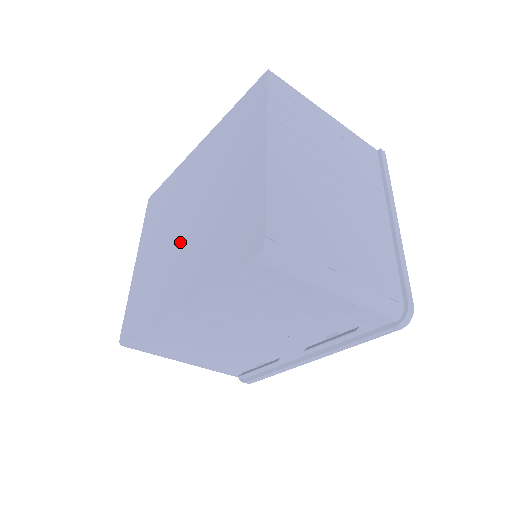
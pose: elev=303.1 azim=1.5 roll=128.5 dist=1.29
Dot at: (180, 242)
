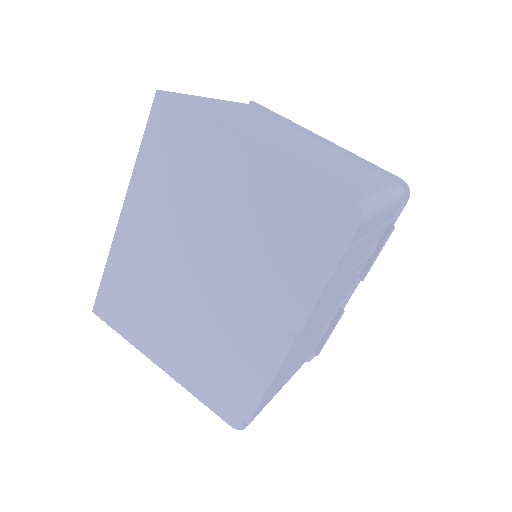
Dot at: (219, 296)
